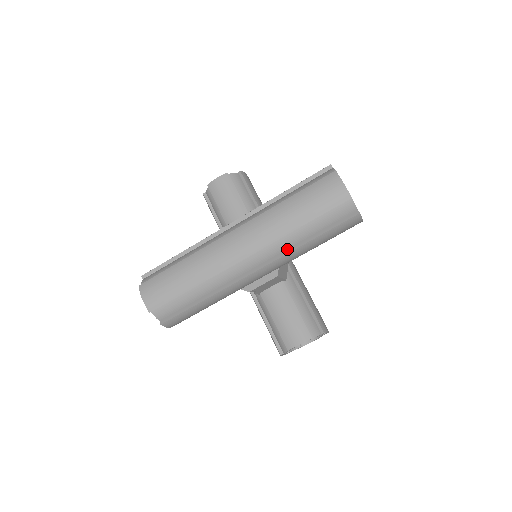
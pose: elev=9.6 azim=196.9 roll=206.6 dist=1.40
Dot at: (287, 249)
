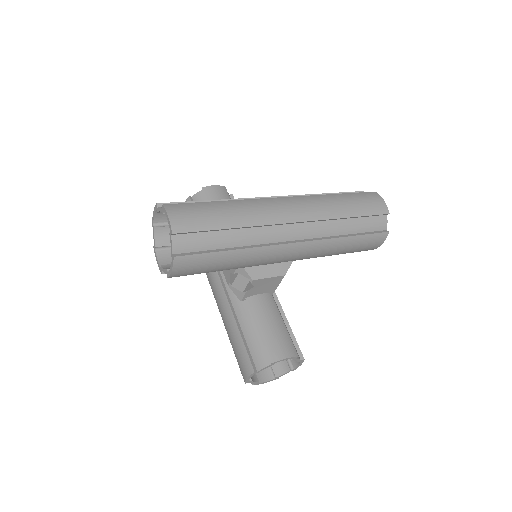
Dot at: (326, 236)
